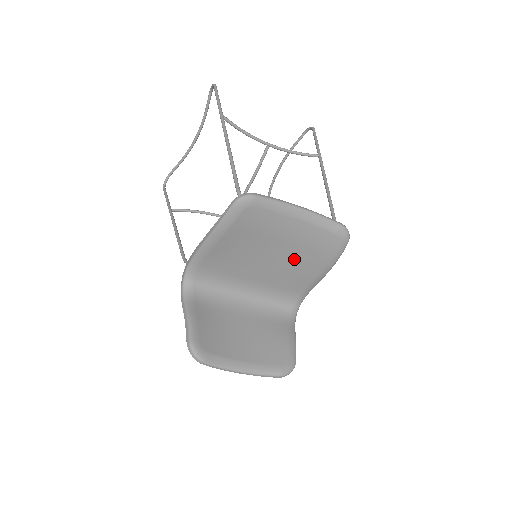
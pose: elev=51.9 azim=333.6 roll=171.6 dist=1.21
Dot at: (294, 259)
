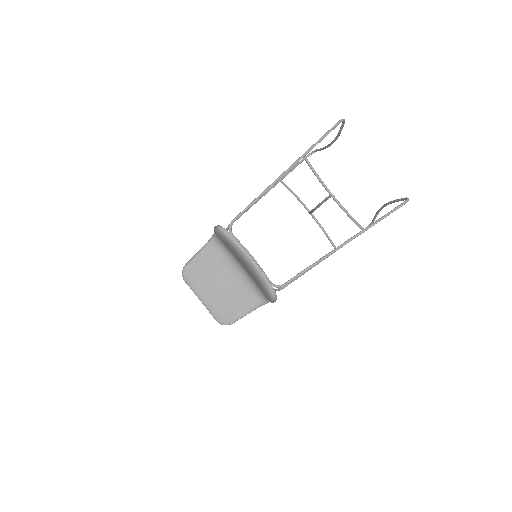
Dot at: occluded
